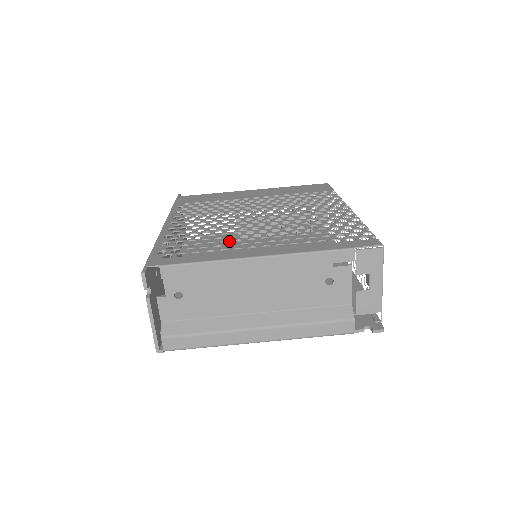
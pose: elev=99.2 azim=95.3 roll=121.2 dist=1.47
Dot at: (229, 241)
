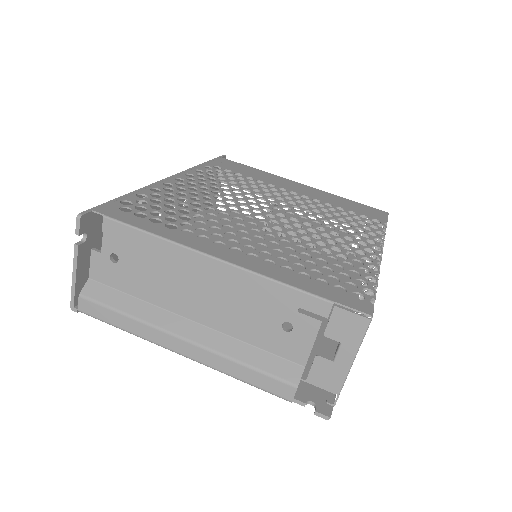
Dot at: (206, 224)
